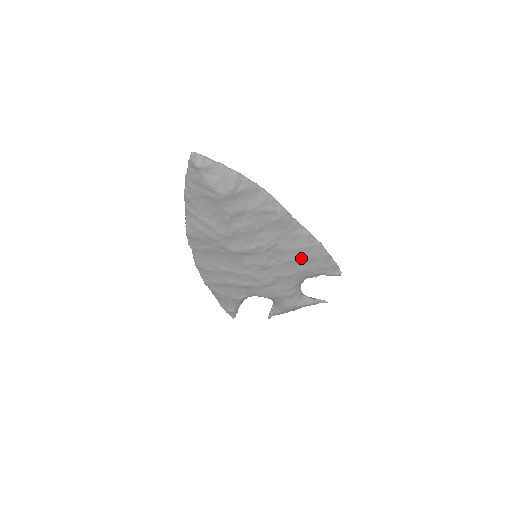
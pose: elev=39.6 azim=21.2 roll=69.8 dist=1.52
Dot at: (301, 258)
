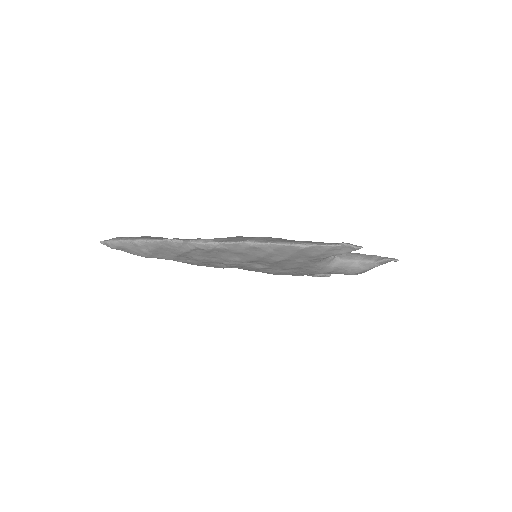
Dot at: (279, 259)
